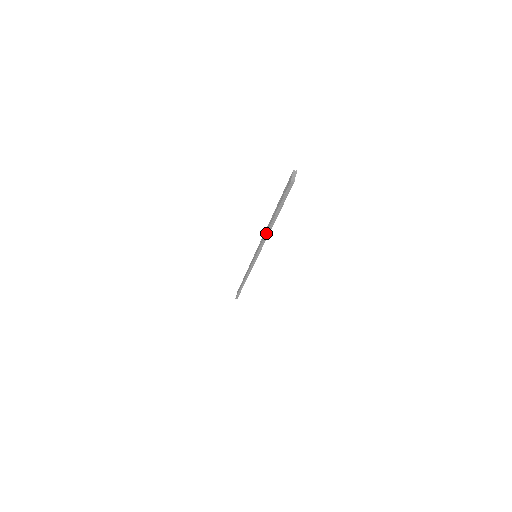
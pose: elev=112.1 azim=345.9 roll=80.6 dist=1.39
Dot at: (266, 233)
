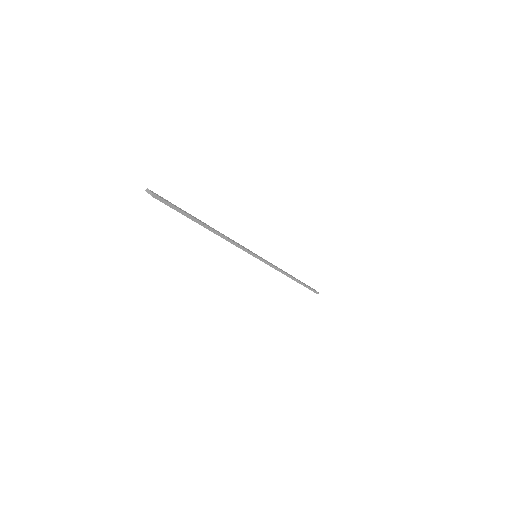
Dot at: occluded
